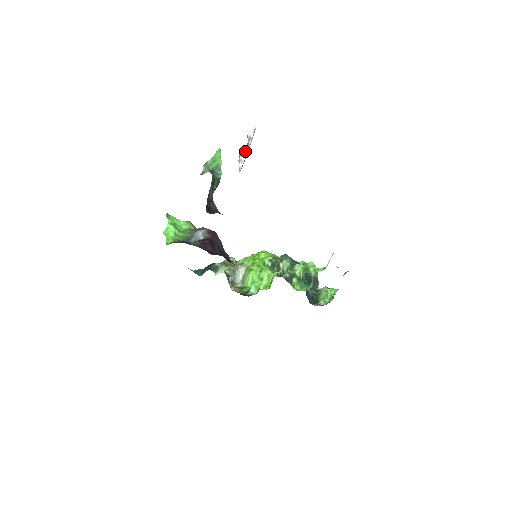
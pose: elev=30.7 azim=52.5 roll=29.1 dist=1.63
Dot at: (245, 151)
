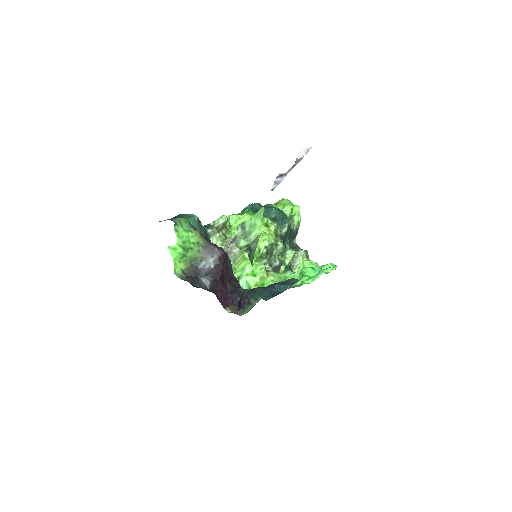
Dot at: (286, 172)
